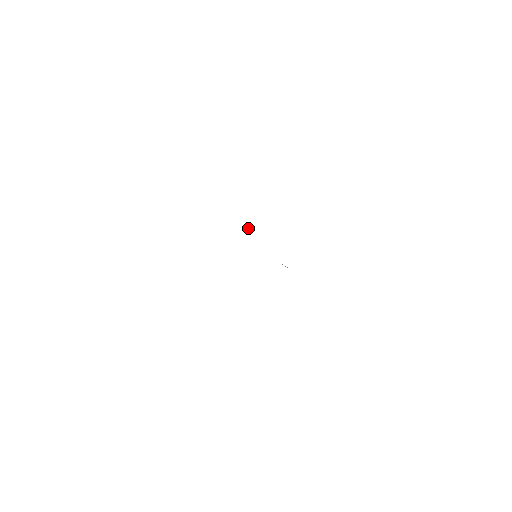
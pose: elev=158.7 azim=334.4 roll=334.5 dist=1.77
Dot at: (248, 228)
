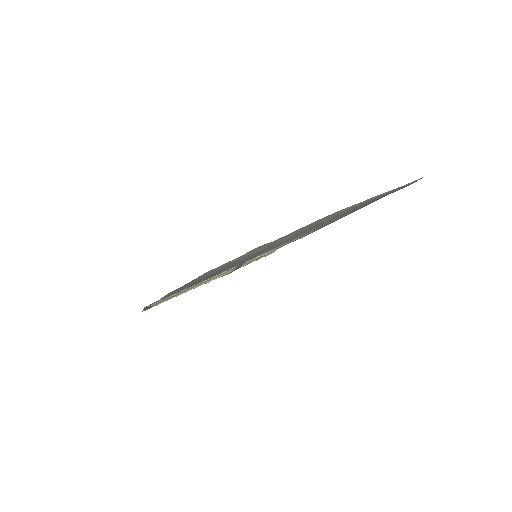
Dot at: occluded
